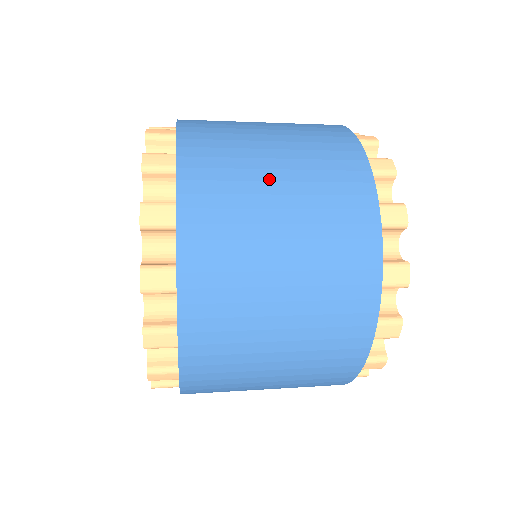
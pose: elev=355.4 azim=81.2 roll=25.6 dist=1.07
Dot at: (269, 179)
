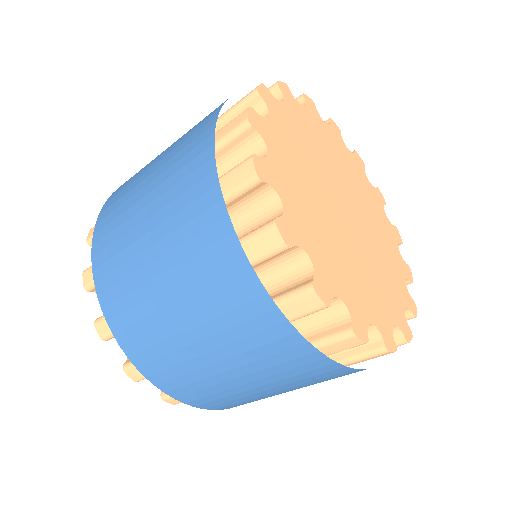
Dot at: occluded
